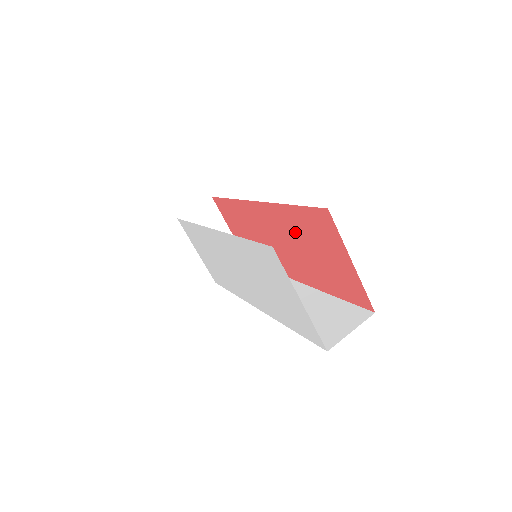
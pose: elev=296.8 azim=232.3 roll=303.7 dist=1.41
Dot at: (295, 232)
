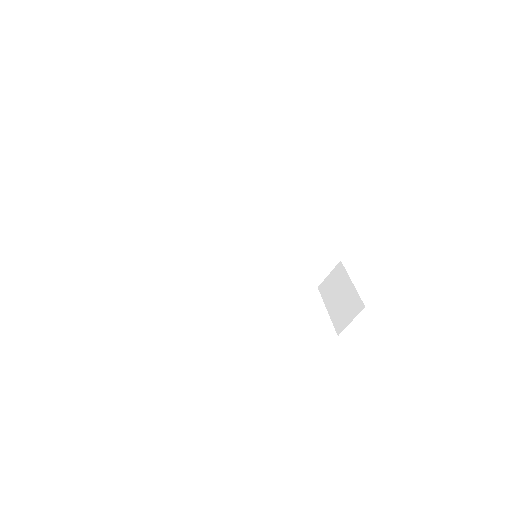
Dot at: occluded
